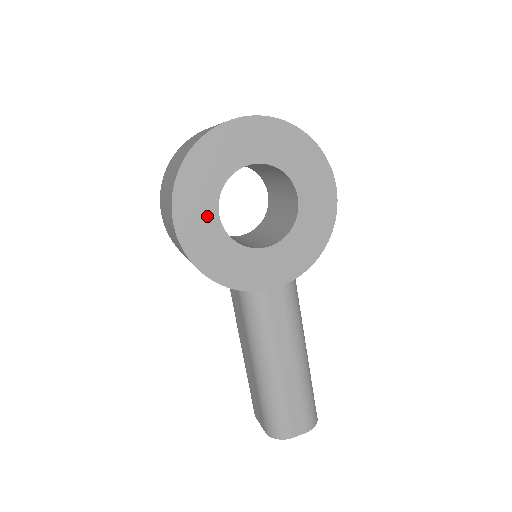
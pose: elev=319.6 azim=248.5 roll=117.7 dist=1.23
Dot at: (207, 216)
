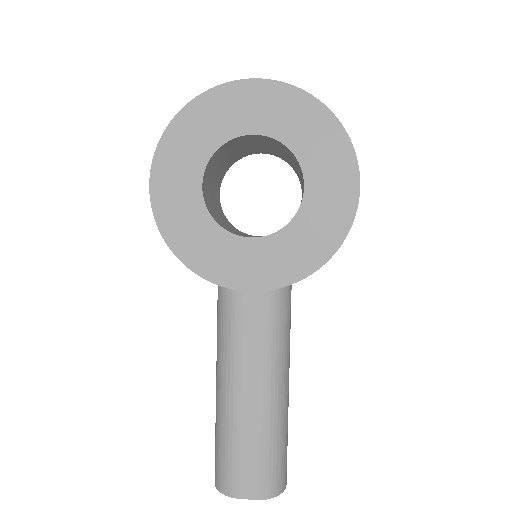
Dot at: (188, 183)
